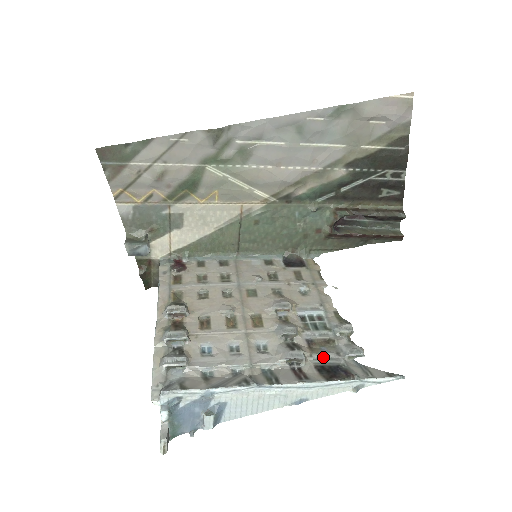
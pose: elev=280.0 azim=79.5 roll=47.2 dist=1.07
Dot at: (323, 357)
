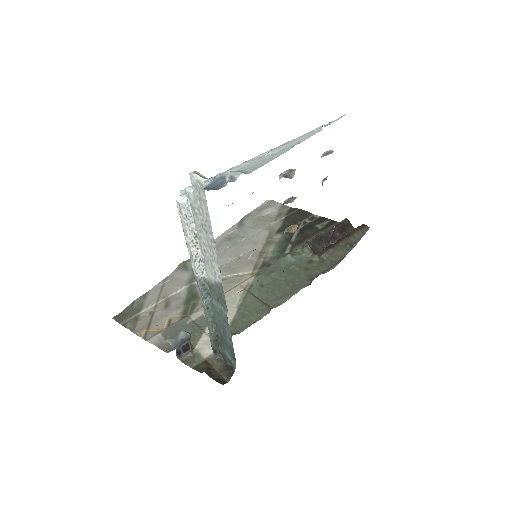
Dot at: occluded
